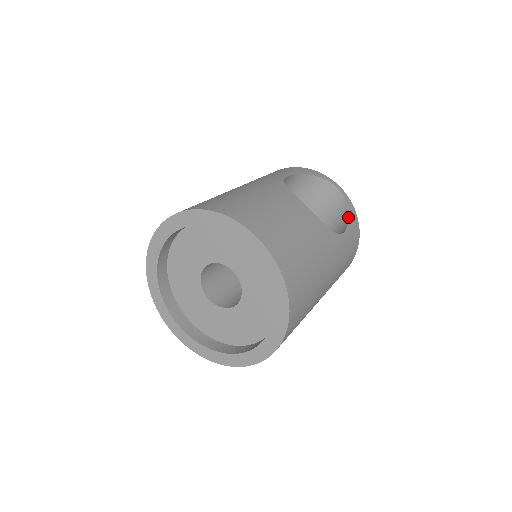
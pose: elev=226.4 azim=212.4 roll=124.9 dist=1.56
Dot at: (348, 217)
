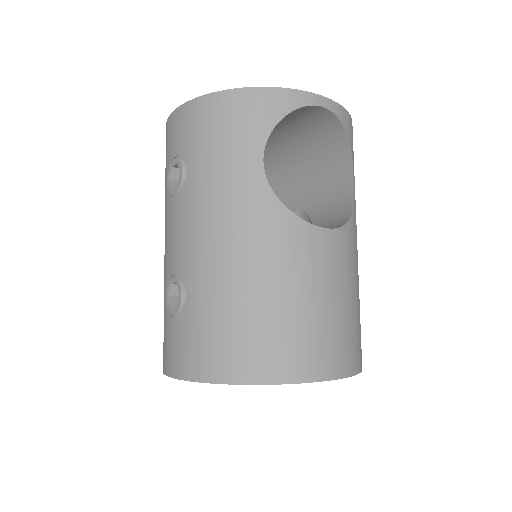
Dot at: (349, 145)
